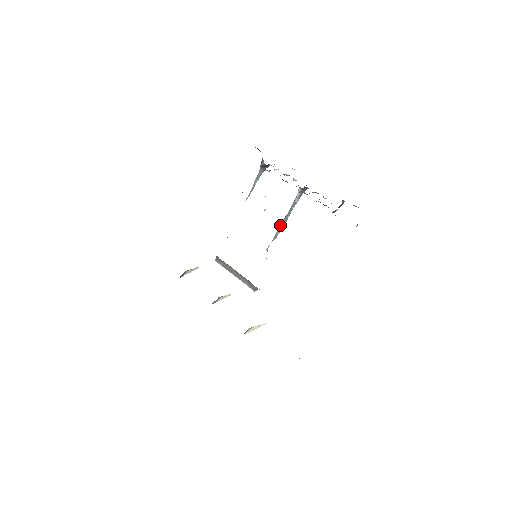
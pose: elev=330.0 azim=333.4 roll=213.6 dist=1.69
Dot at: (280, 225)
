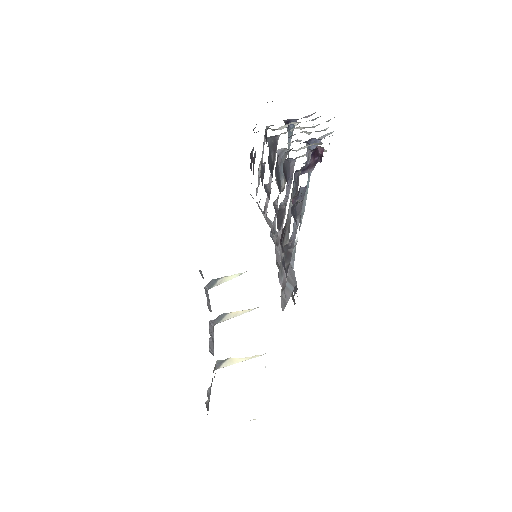
Dot at: occluded
